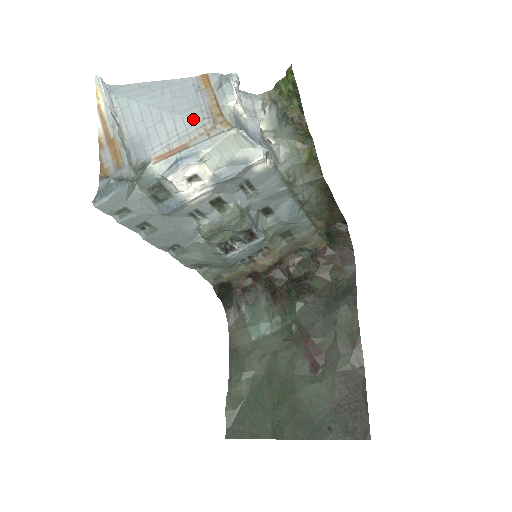
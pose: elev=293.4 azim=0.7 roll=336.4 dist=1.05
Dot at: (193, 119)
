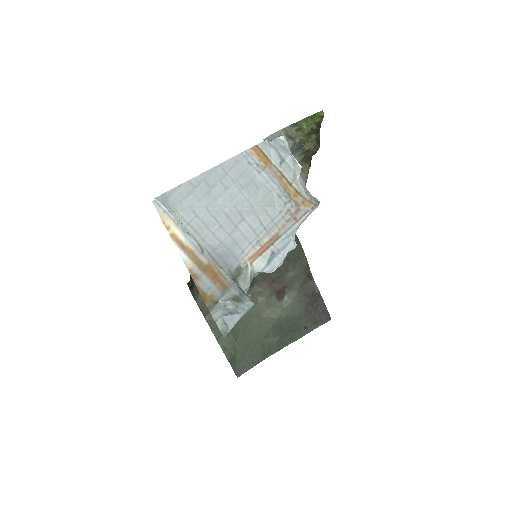
Dot at: (275, 208)
